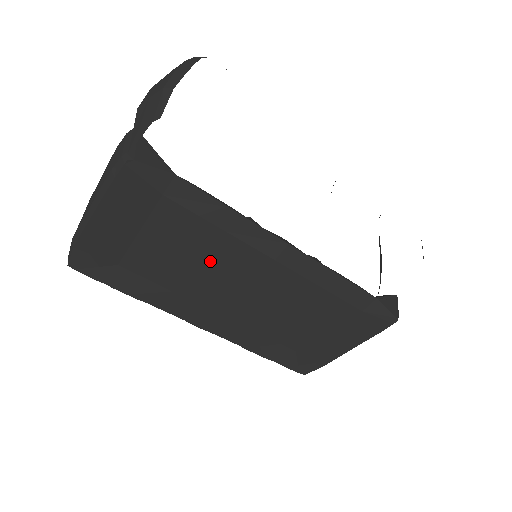
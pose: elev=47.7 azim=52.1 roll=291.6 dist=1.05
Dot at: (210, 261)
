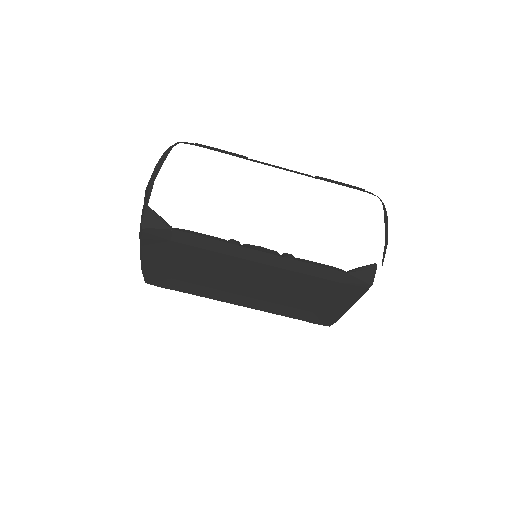
Dot at: (220, 269)
